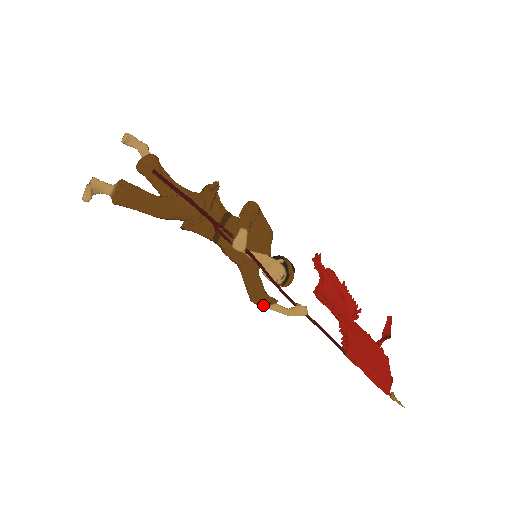
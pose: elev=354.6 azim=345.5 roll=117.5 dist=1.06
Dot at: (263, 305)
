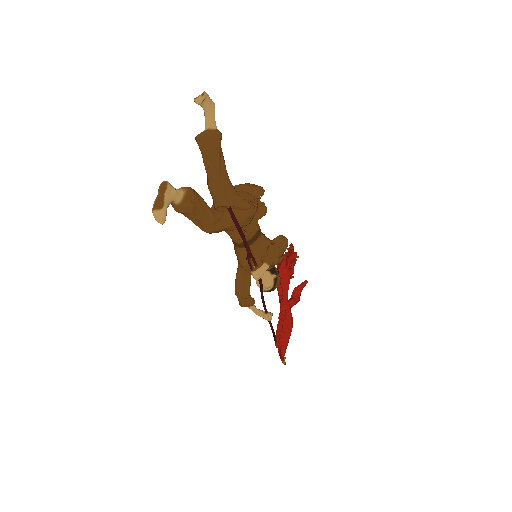
Dot at: (244, 306)
